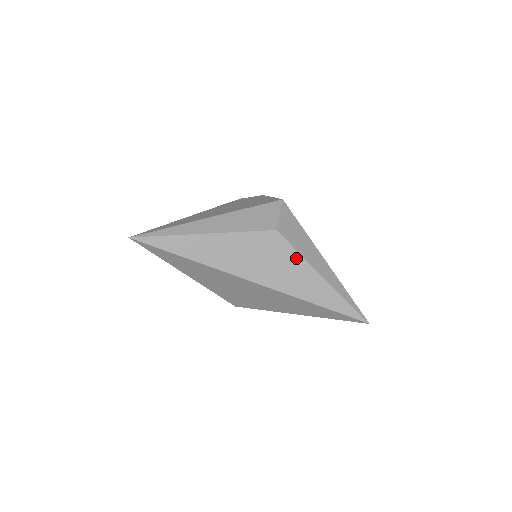
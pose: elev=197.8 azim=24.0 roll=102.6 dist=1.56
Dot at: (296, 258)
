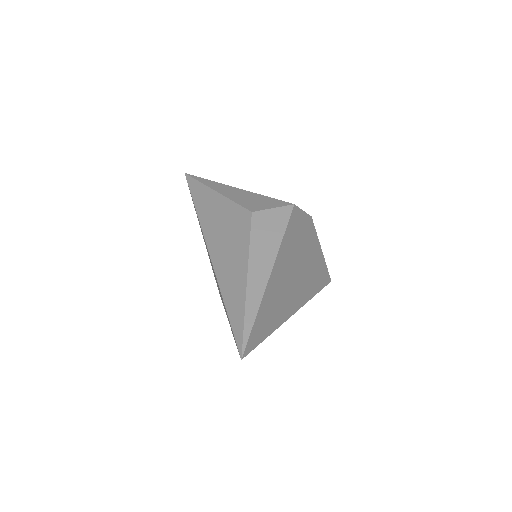
Dot at: (245, 245)
